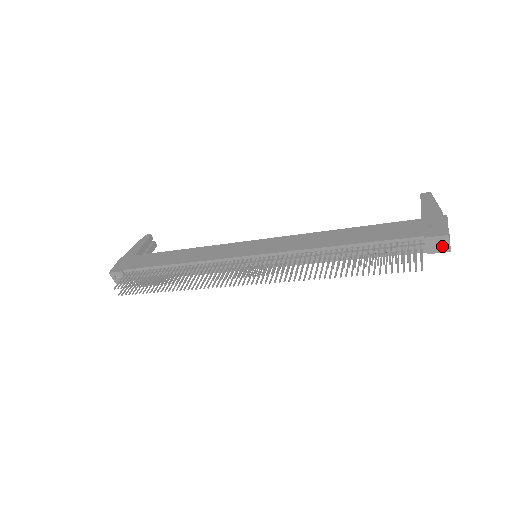
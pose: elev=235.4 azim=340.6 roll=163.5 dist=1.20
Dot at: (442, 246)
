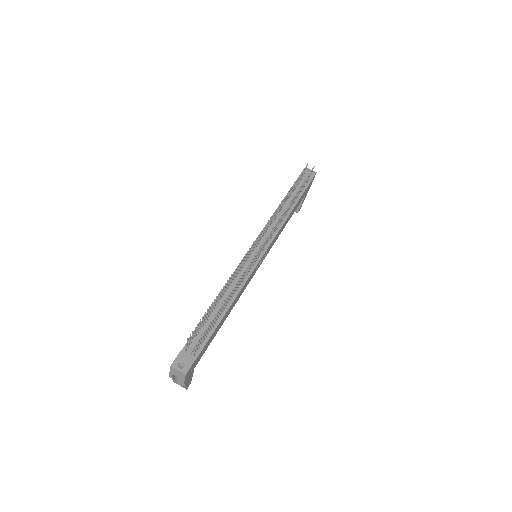
Dot at: occluded
